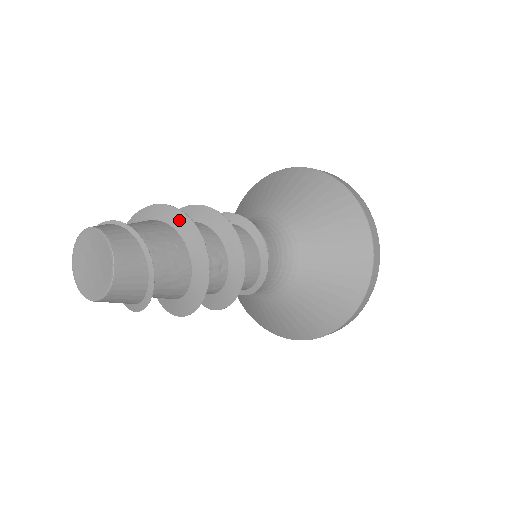
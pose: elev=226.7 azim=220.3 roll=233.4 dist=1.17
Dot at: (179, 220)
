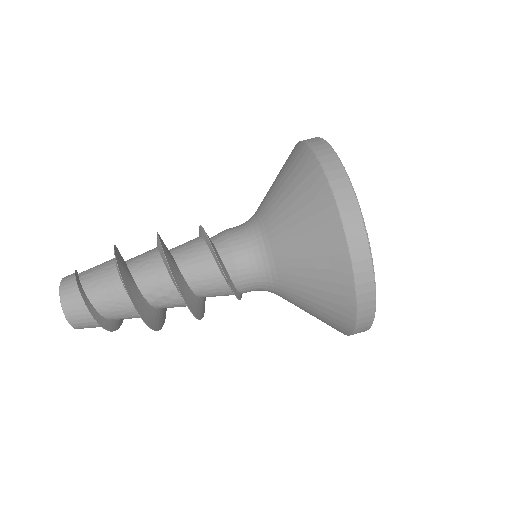
Dot at: (117, 267)
